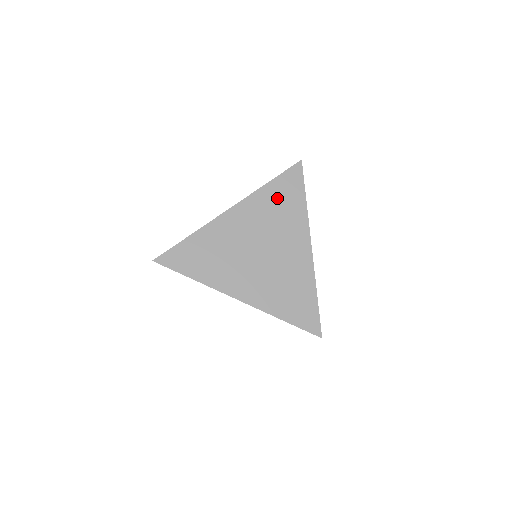
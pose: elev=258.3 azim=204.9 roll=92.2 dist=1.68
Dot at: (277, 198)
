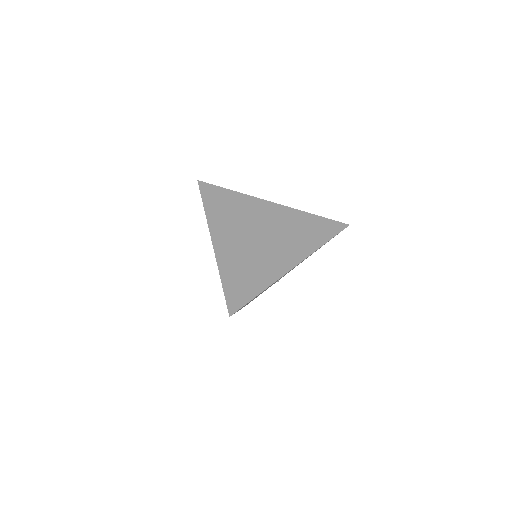
Dot at: (308, 225)
